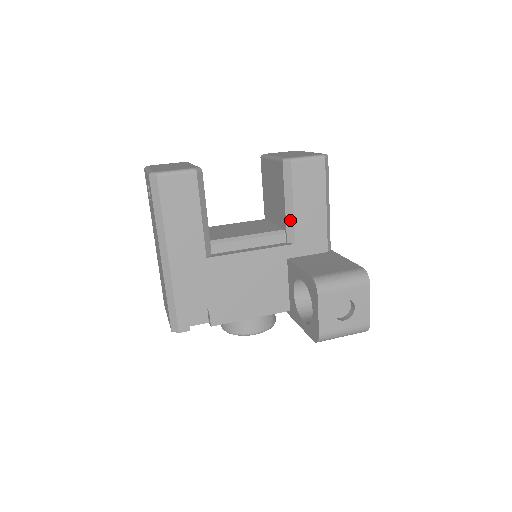
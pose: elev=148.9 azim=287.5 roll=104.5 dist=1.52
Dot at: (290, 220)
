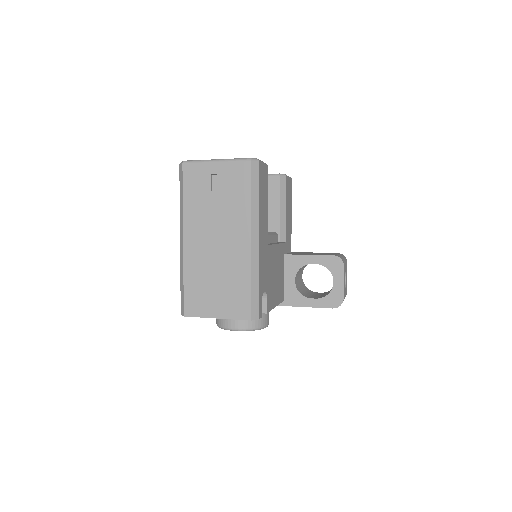
Dot at: (283, 223)
